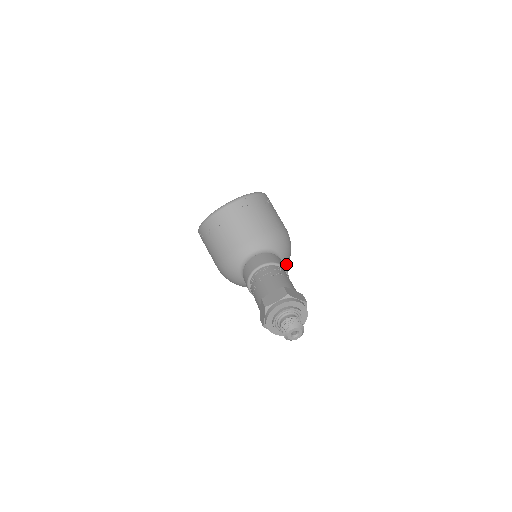
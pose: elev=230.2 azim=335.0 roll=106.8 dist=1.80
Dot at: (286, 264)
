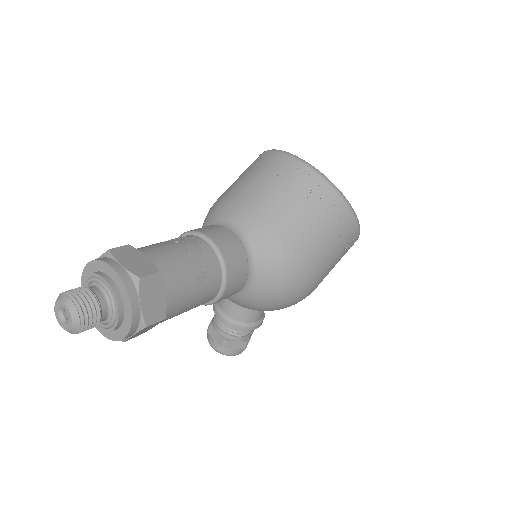
Dot at: (256, 303)
